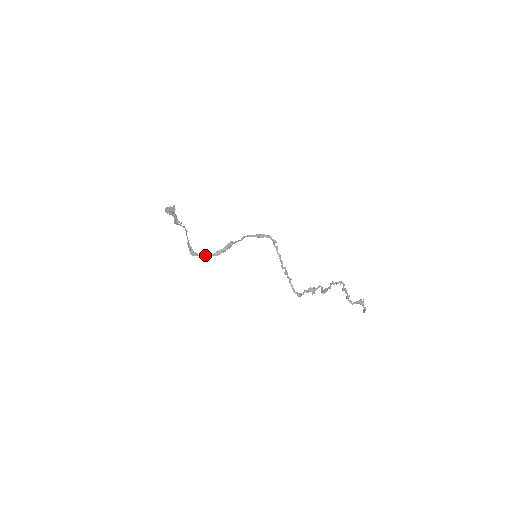
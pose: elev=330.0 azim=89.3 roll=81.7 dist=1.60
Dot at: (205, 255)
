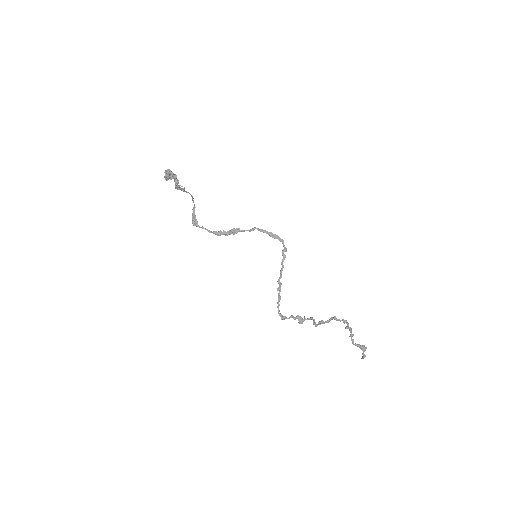
Dot at: (206, 229)
